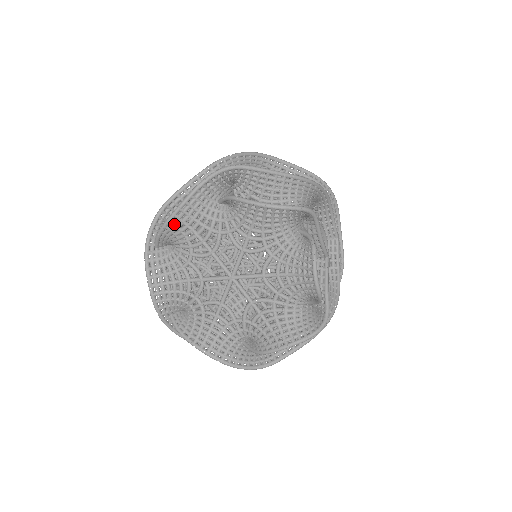
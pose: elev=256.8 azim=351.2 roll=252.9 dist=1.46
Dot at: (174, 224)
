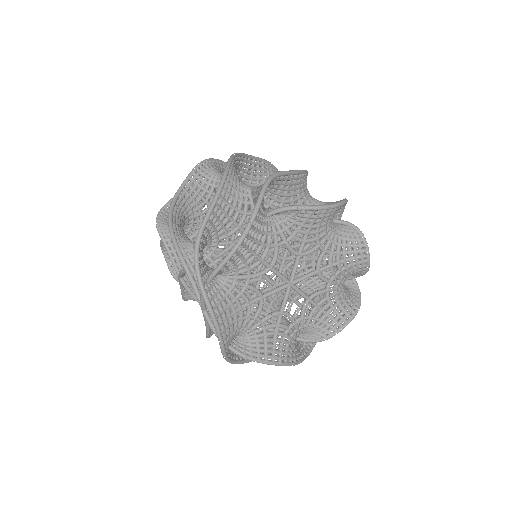
Dot at: (238, 252)
